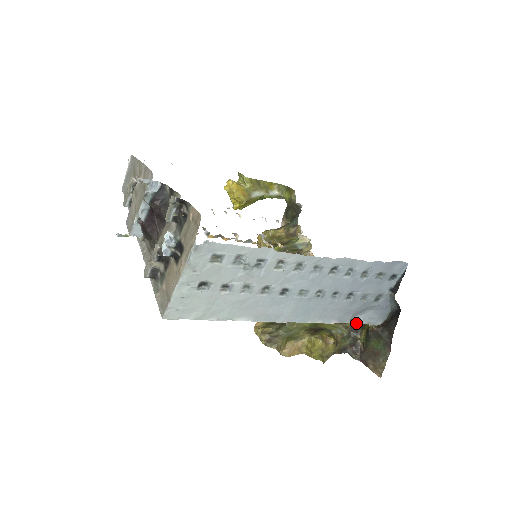
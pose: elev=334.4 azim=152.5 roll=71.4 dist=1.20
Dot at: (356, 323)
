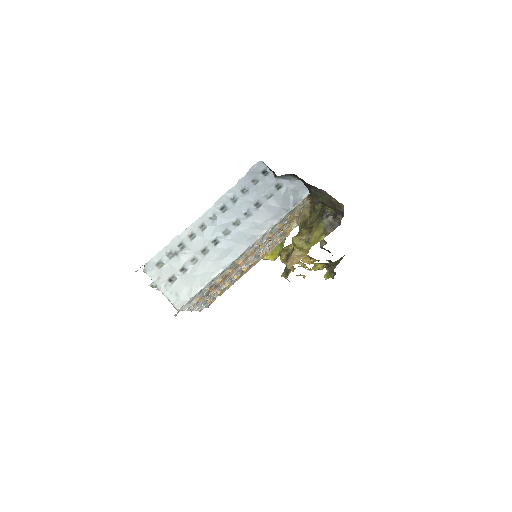
Dot at: (293, 208)
